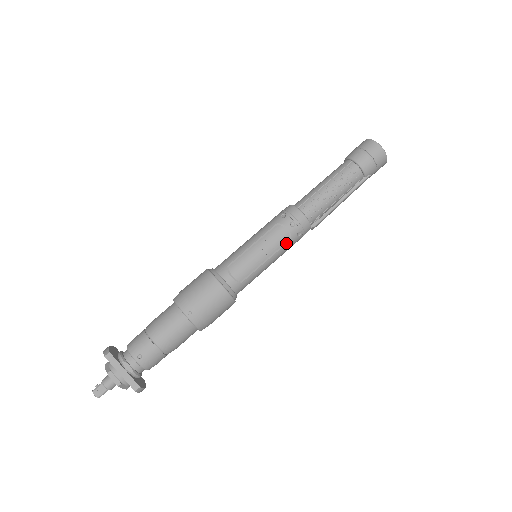
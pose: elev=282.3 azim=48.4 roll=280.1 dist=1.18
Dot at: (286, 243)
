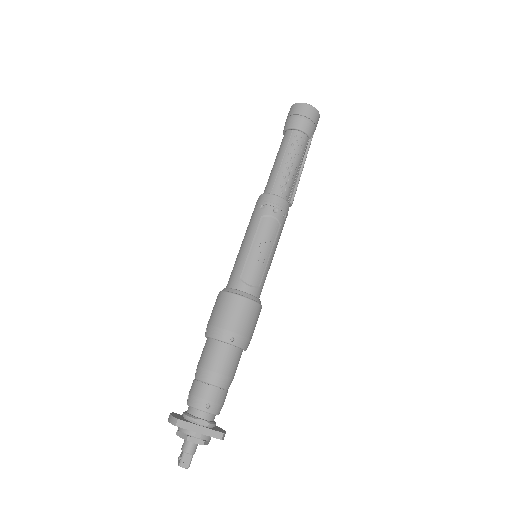
Dot at: (278, 230)
